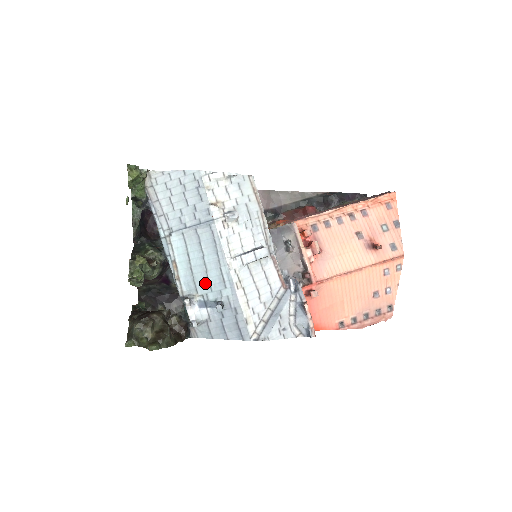
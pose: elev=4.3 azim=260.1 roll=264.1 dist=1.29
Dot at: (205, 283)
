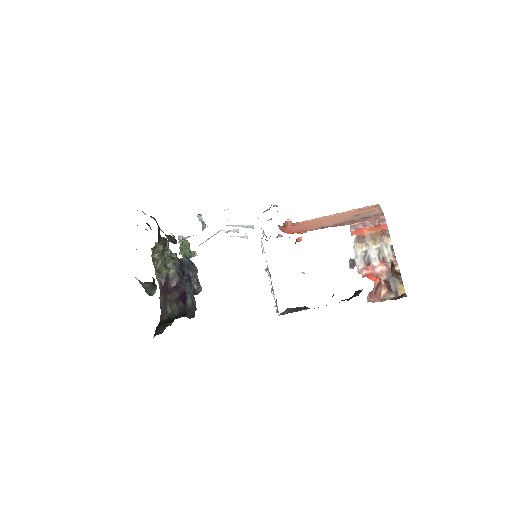
Dot at: occluded
